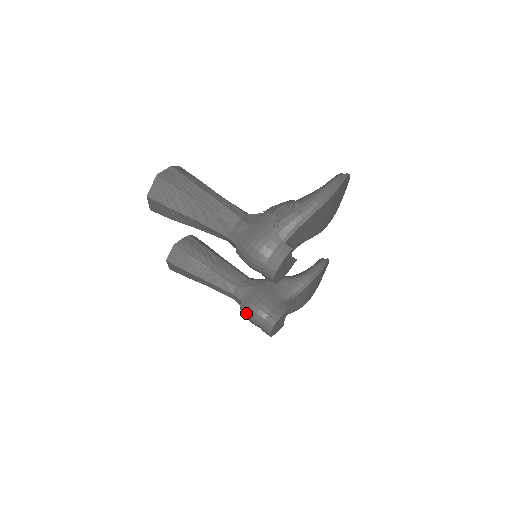
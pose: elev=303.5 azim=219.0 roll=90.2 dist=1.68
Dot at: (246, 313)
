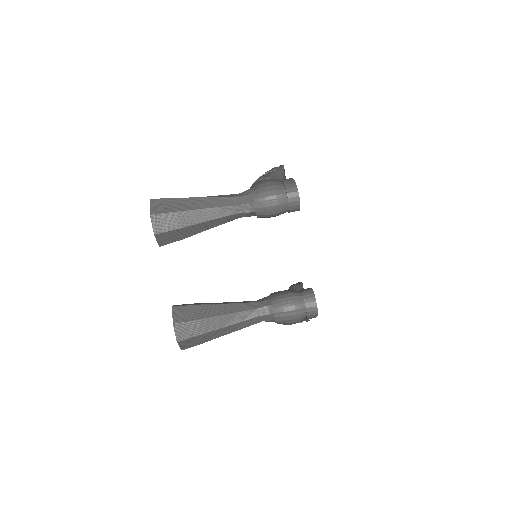
Dot at: (283, 306)
